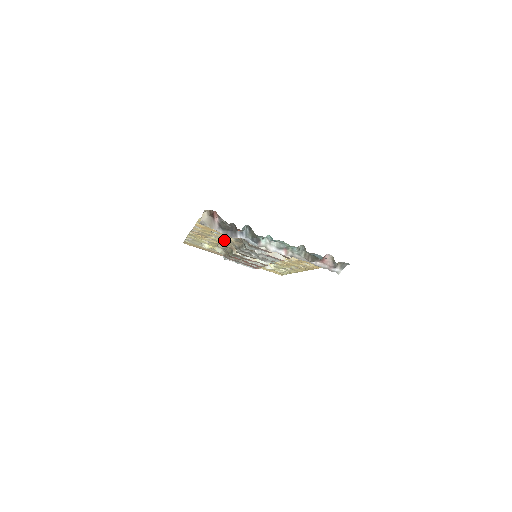
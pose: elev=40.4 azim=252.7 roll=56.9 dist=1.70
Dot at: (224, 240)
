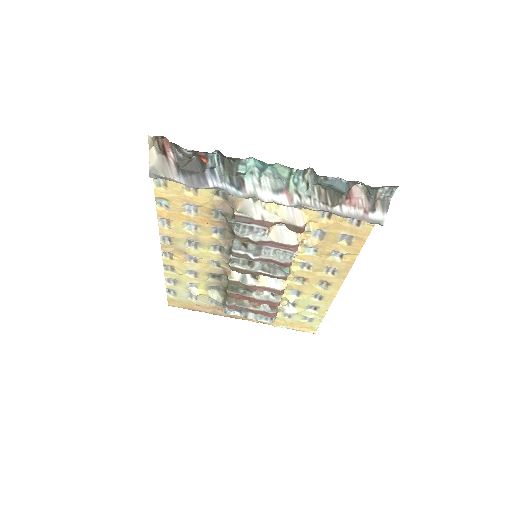
Dot at: (208, 247)
